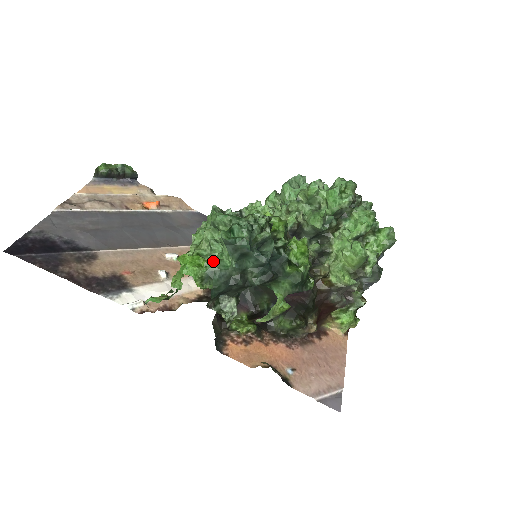
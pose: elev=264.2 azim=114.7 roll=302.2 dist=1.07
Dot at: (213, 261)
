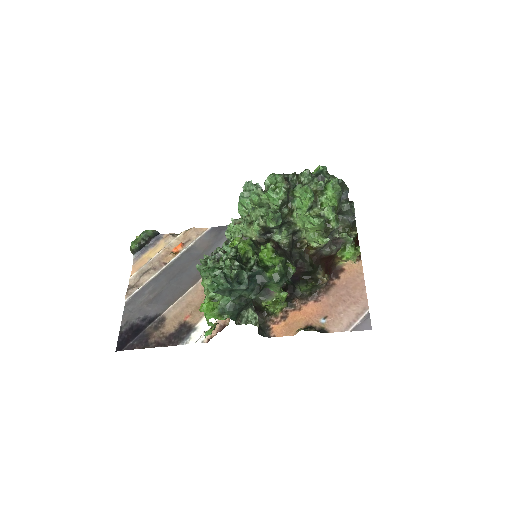
Dot at: (221, 297)
